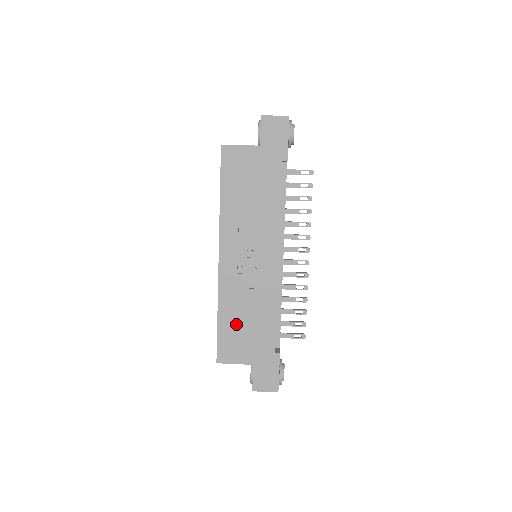
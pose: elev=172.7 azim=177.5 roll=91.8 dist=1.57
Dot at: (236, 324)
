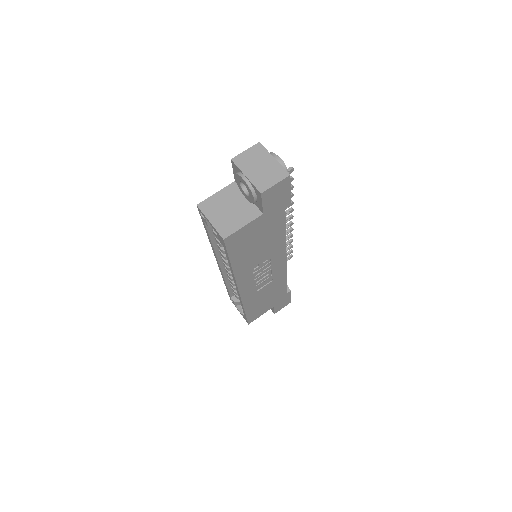
Dot at: (259, 304)
